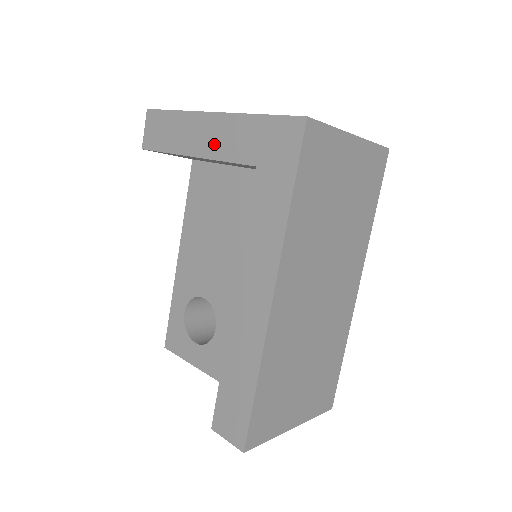
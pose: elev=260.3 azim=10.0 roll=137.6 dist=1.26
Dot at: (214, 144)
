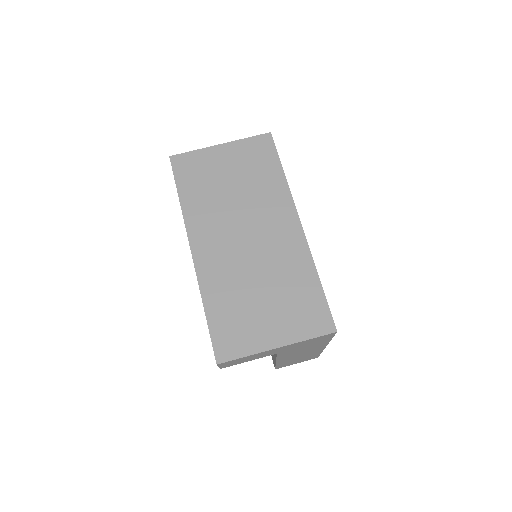
Dot at: occluded
